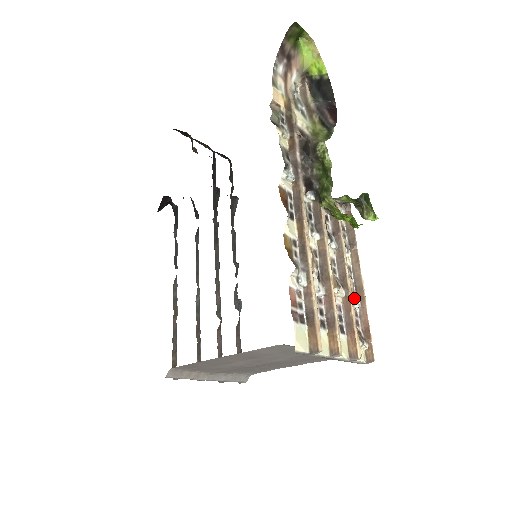
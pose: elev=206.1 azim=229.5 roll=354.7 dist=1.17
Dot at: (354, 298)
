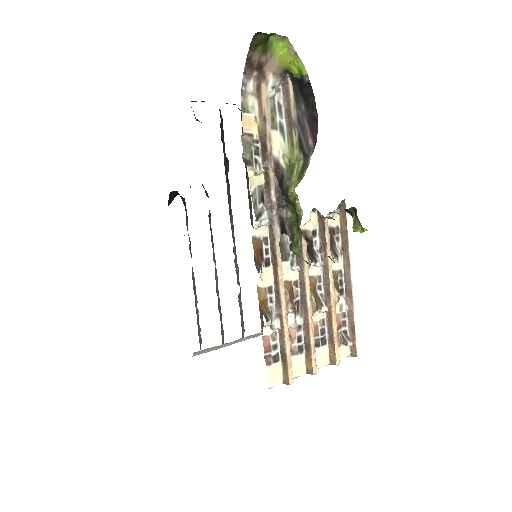
Dot at: (342, 303)
